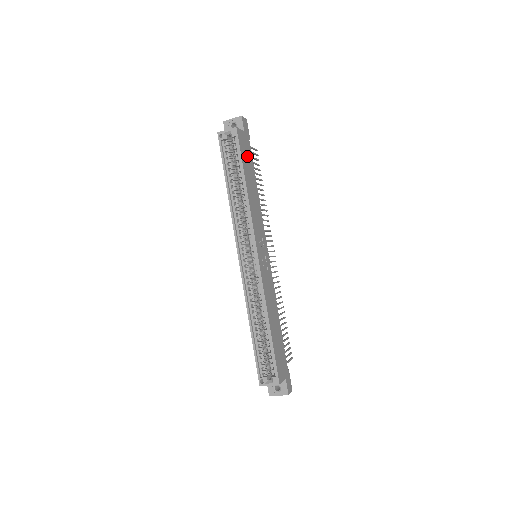
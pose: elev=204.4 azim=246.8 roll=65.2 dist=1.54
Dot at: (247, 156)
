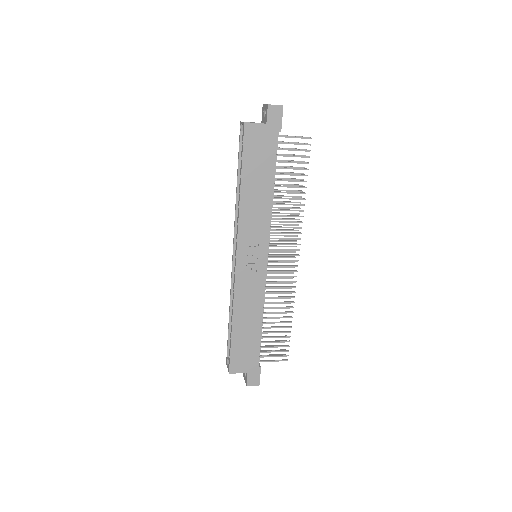
Dot at: (261, 153)
